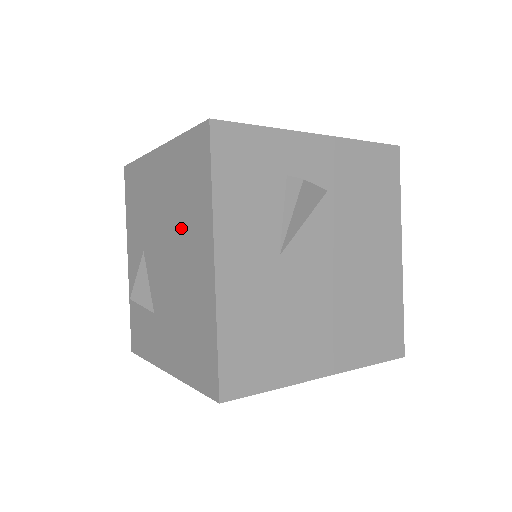
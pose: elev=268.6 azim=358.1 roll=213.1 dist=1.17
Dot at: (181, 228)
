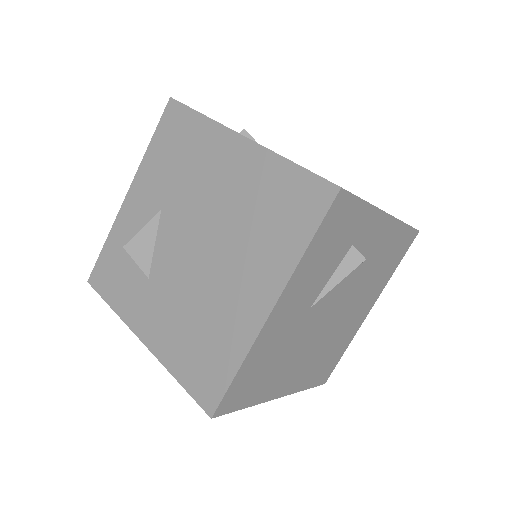
Dot at: (239, 242)
